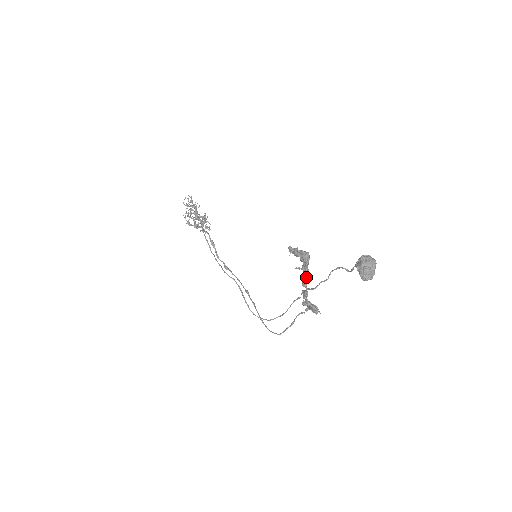
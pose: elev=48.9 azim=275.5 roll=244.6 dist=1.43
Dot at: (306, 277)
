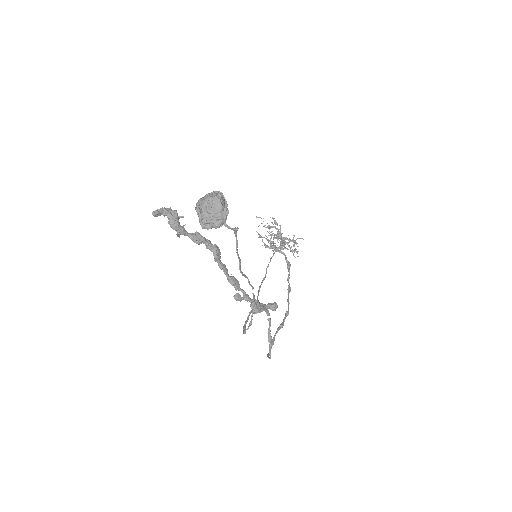
Dot at: (213, 253)
